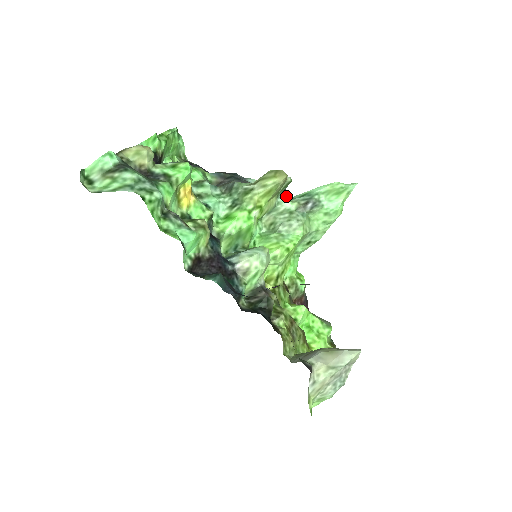
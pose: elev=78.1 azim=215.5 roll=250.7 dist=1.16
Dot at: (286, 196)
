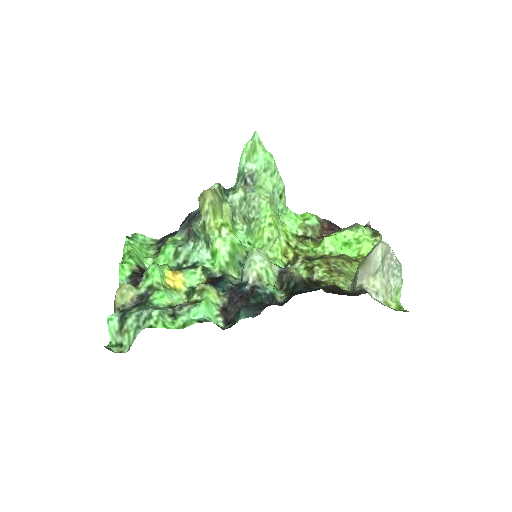
Dot at: (230, 192)
